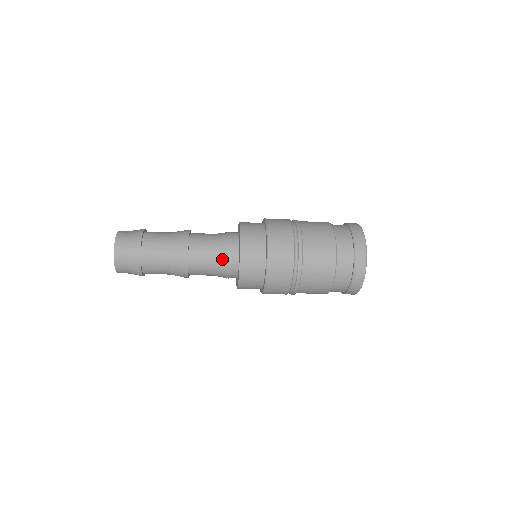
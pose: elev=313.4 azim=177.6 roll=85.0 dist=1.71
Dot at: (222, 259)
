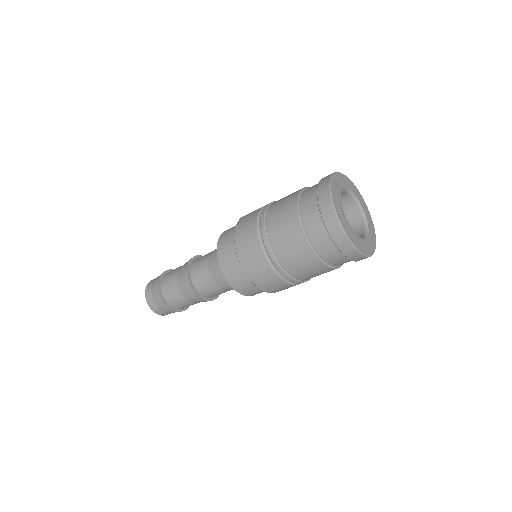
Dot at: (213, 266)
